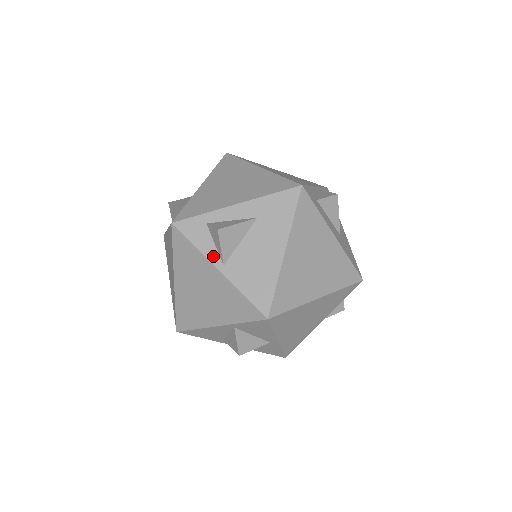
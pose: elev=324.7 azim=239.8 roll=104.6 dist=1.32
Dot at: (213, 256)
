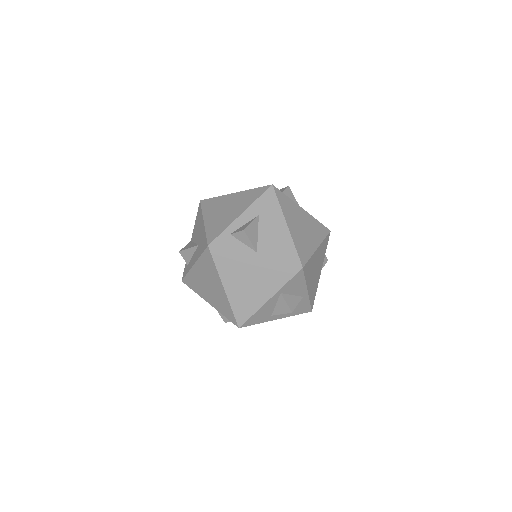
Dot at: (247, 251)
